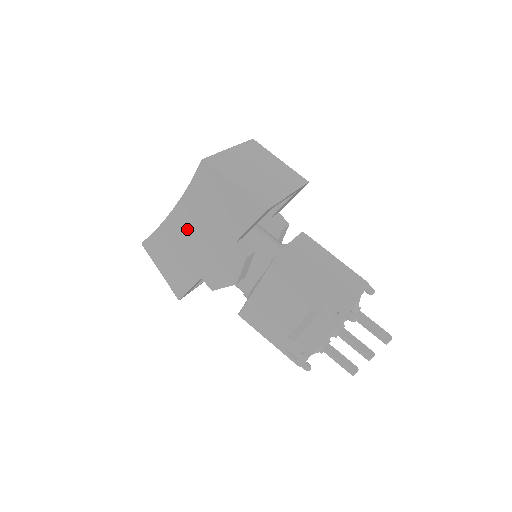
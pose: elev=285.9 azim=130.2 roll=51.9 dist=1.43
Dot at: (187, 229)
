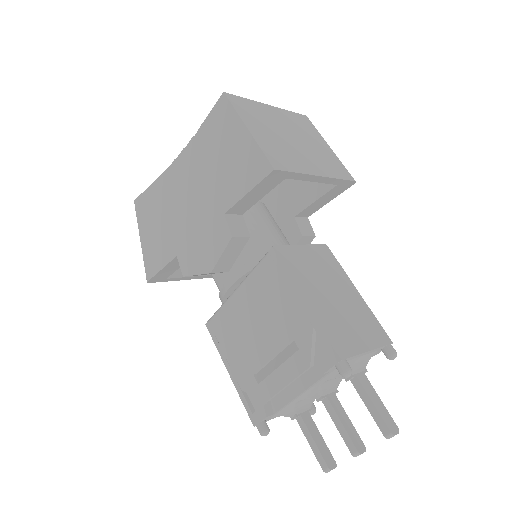
Dot at: (181, 186)
